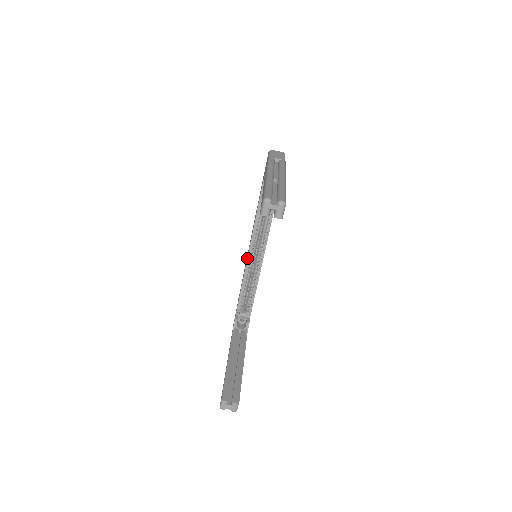
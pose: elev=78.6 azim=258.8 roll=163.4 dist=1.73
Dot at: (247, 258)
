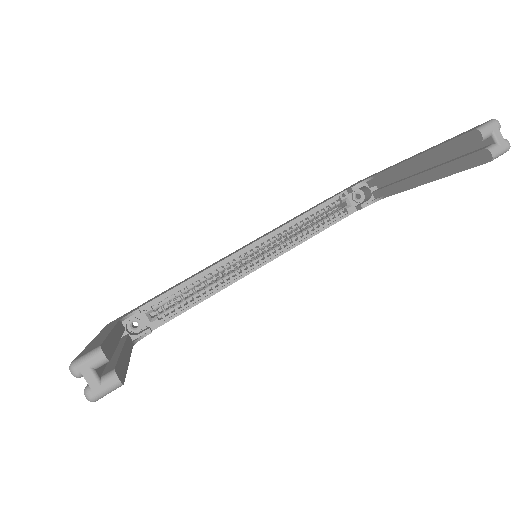
Dot at: (241, 249)
